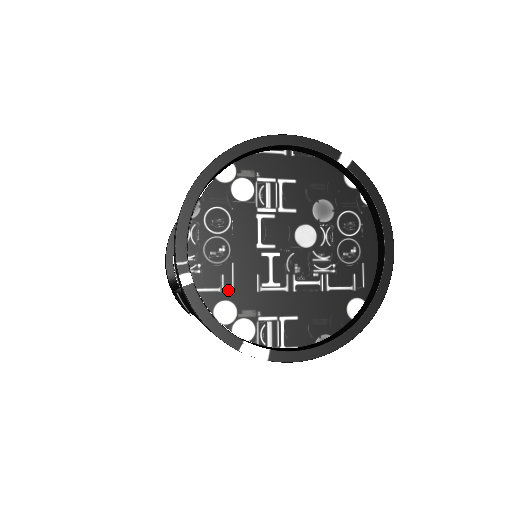
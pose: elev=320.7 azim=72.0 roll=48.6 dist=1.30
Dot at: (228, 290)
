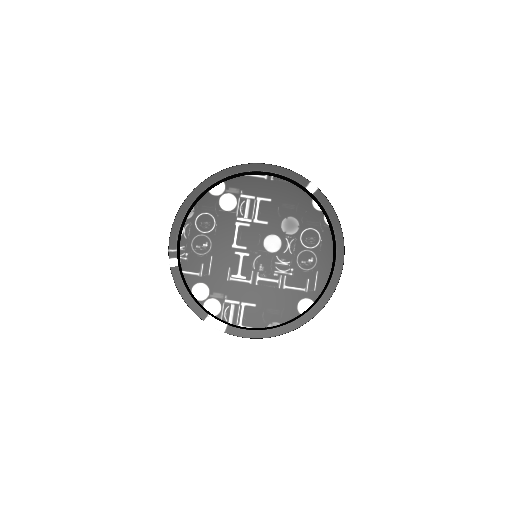
Dot at: (205, 275)
